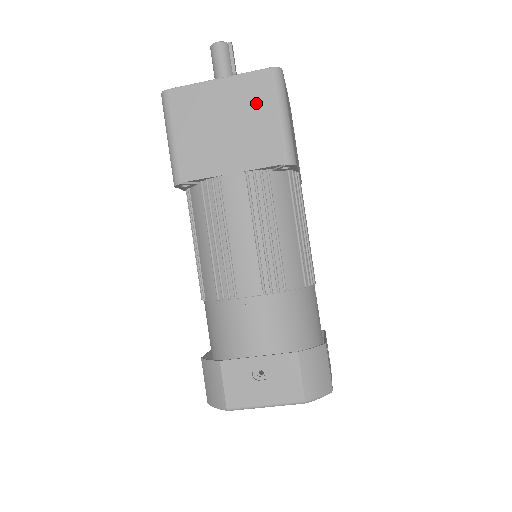
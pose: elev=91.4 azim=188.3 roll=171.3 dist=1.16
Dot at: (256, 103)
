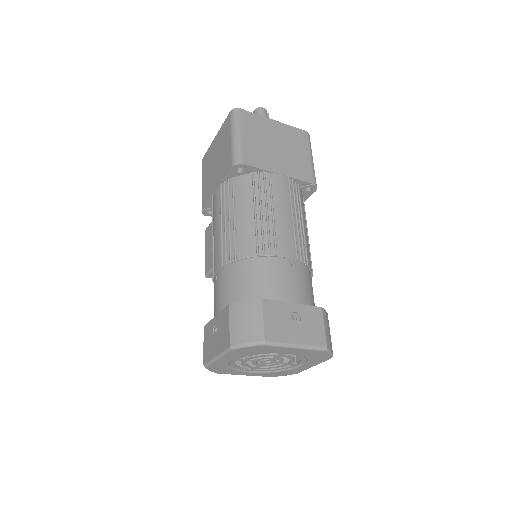
Dot at: (297, 144)
